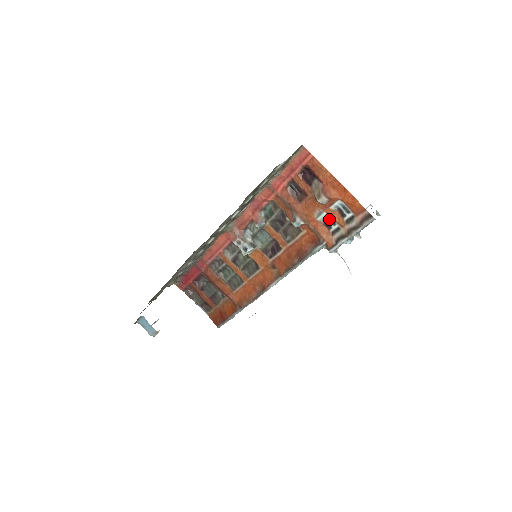
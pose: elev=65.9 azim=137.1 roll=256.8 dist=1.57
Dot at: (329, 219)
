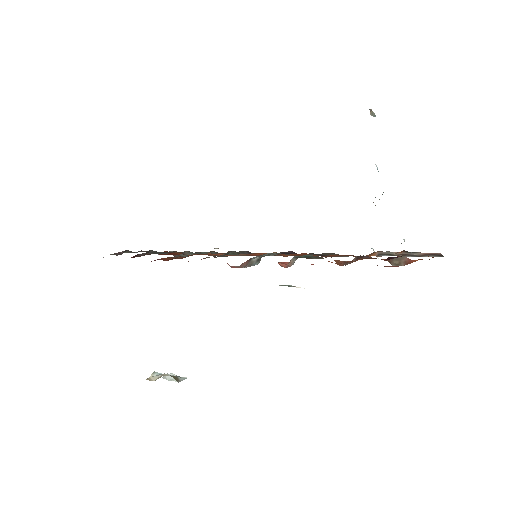
Dot at: occluded
